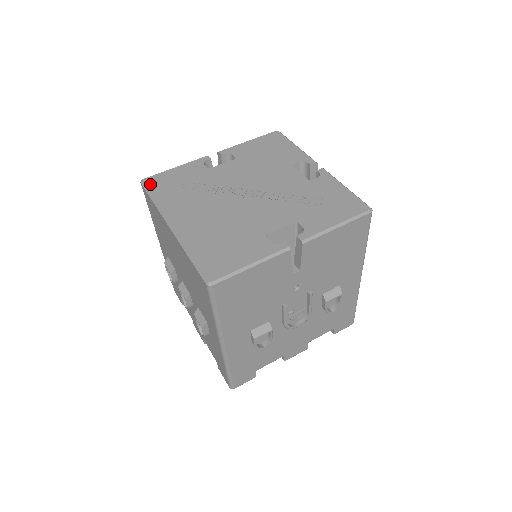
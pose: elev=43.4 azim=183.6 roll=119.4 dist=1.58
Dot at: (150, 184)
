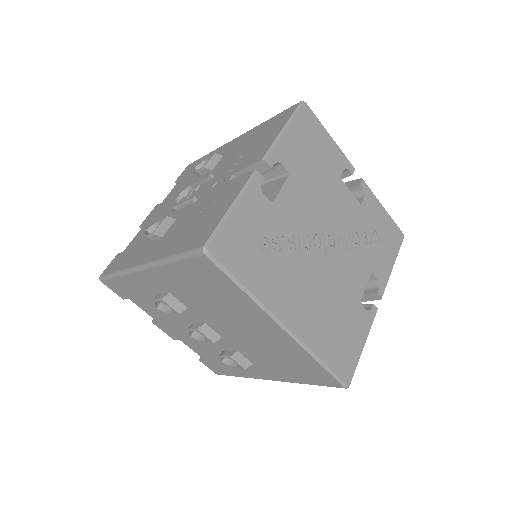
Dot at: (224, 257)
